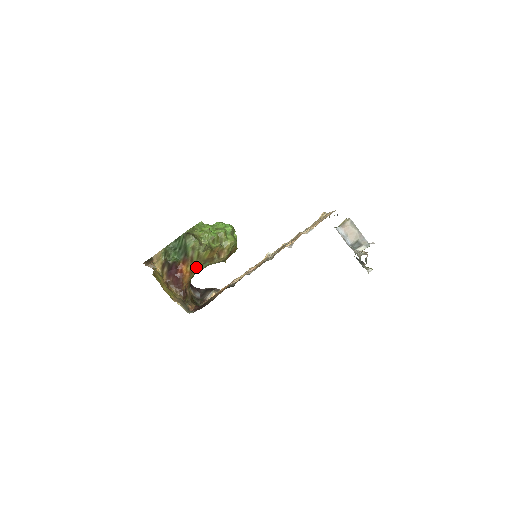
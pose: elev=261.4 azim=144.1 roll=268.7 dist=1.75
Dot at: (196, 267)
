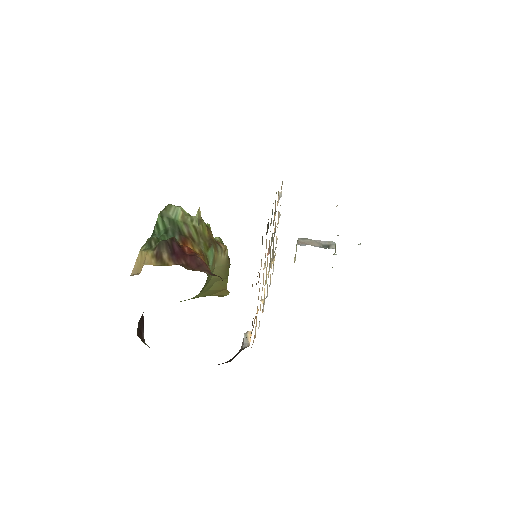
Dot at: (203, 250)
